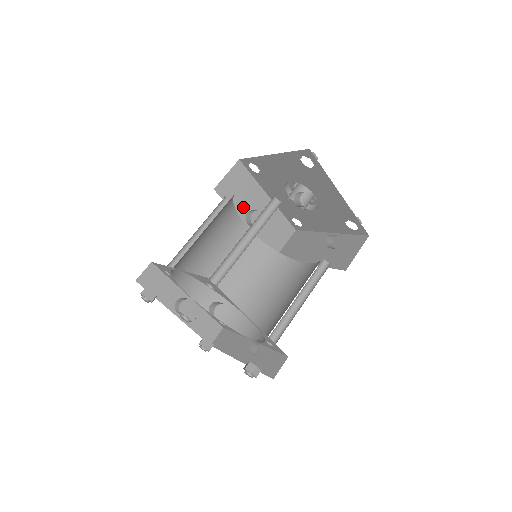
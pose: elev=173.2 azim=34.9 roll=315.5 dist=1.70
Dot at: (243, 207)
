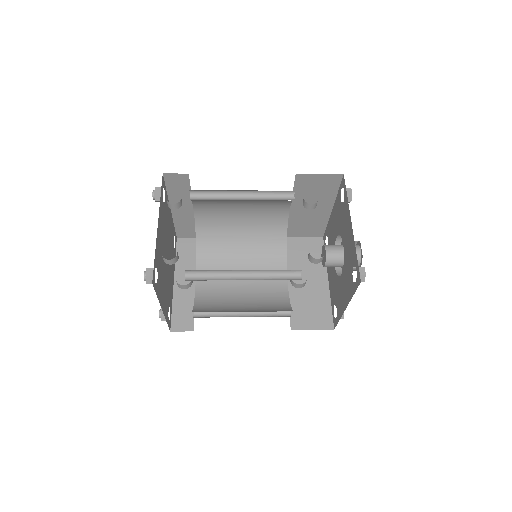
Dot at: (297, 267)
